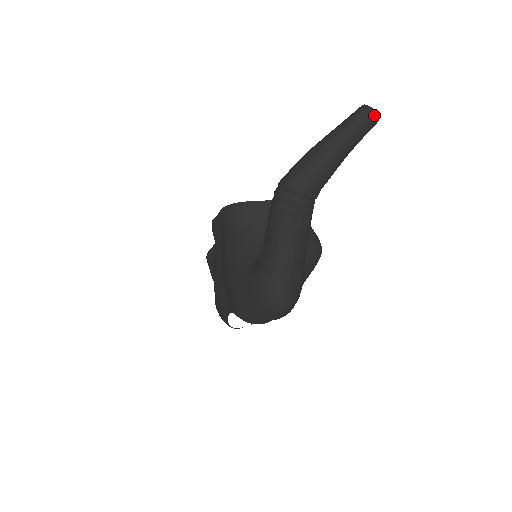
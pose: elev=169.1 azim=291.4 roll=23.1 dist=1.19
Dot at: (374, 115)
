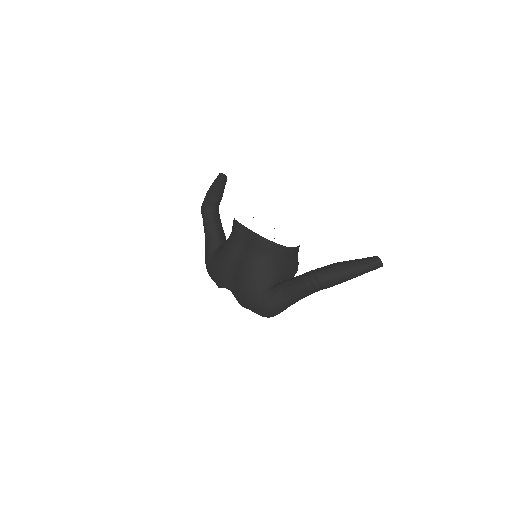
Dot at: occluded
